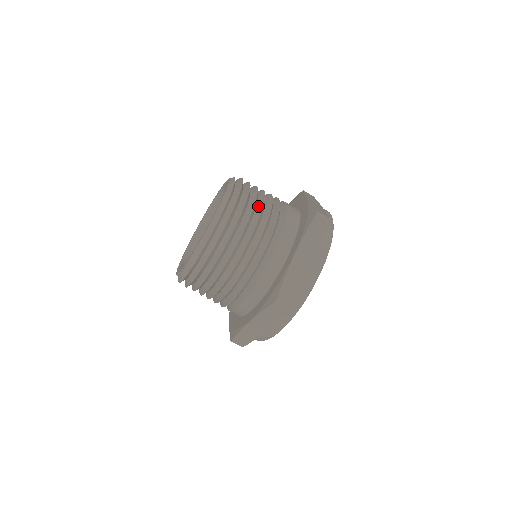
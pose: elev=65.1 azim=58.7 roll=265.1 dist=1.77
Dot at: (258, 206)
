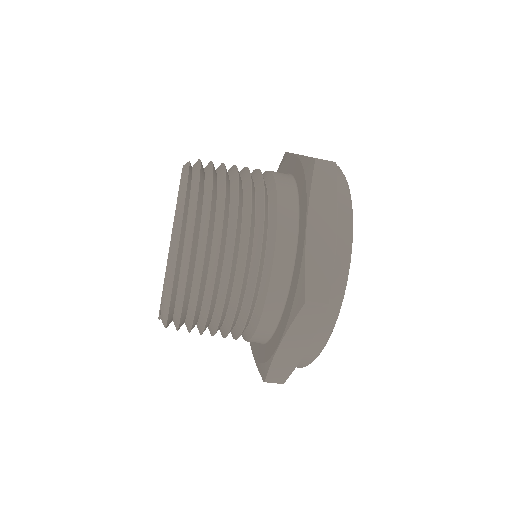
Dot at: (232, 184)
